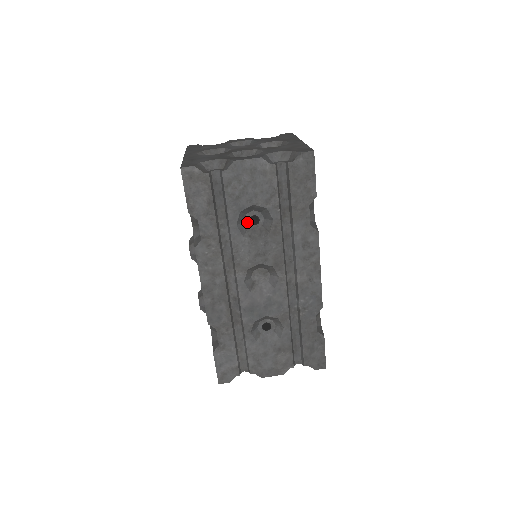
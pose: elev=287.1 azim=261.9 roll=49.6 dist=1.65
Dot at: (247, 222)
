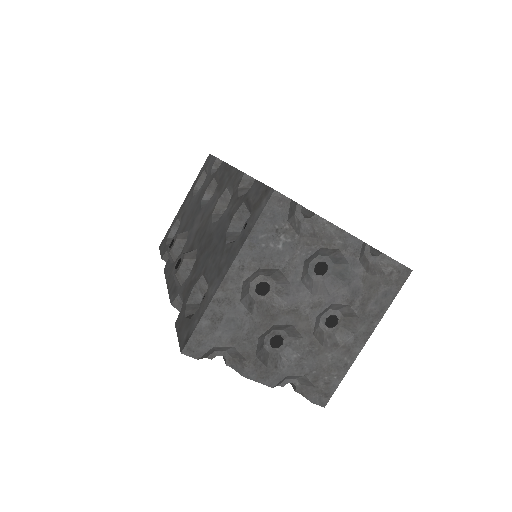
Dot at: occluded
